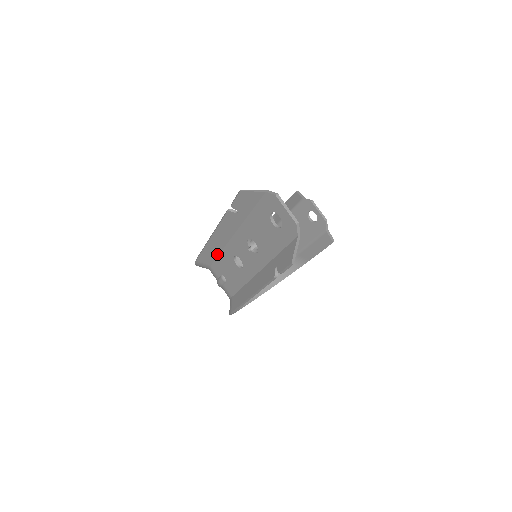
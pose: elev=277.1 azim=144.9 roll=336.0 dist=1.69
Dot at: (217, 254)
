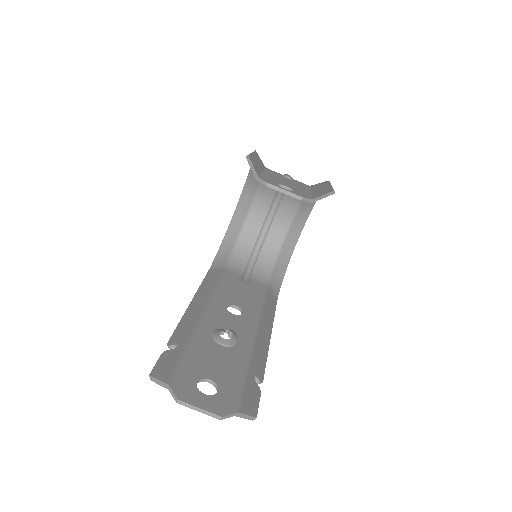
Dot at: occluded
